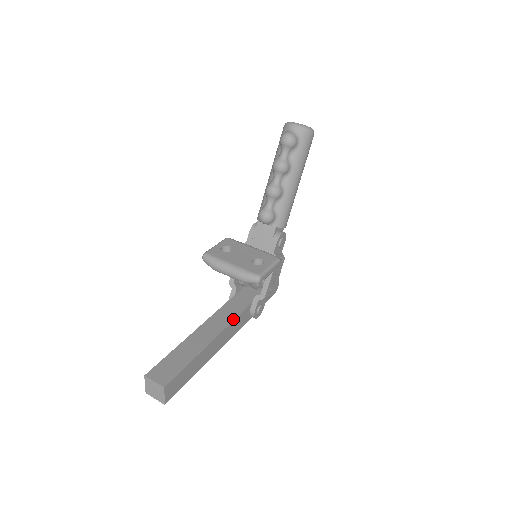
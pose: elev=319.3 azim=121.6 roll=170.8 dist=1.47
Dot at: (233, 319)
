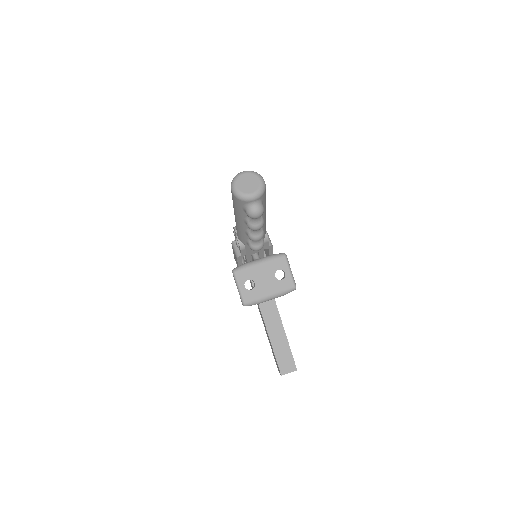
Dot at: occluded
